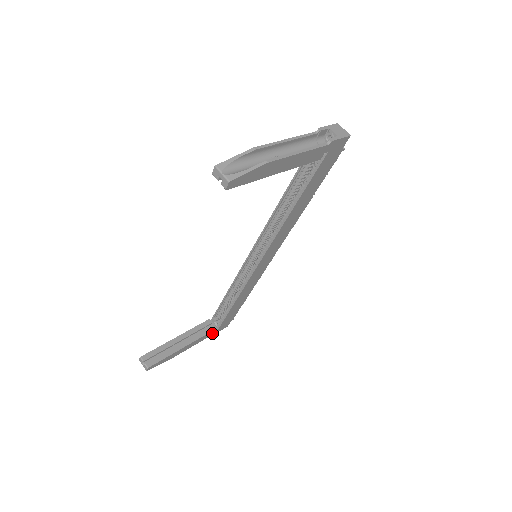
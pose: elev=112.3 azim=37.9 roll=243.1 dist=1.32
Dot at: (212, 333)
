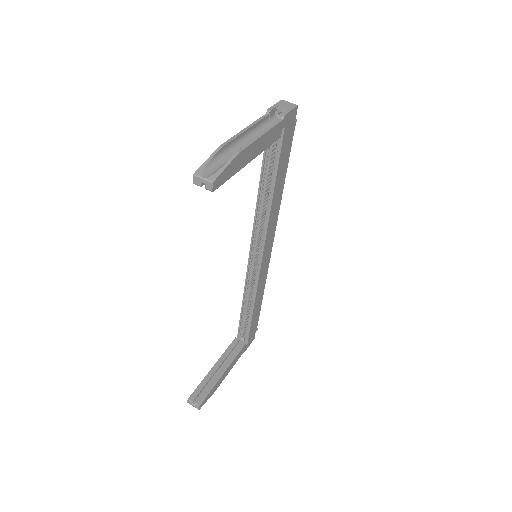
Dot at: (243, 350)
